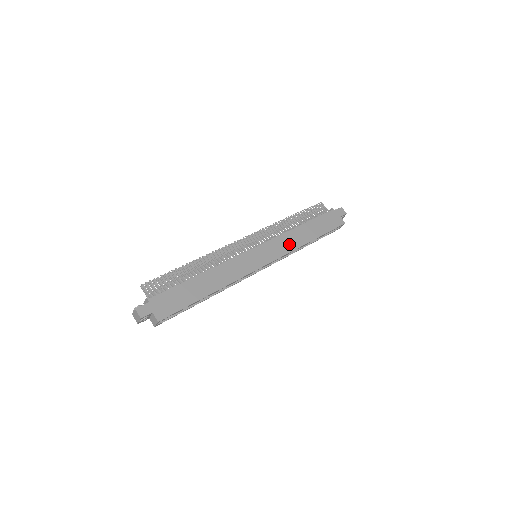
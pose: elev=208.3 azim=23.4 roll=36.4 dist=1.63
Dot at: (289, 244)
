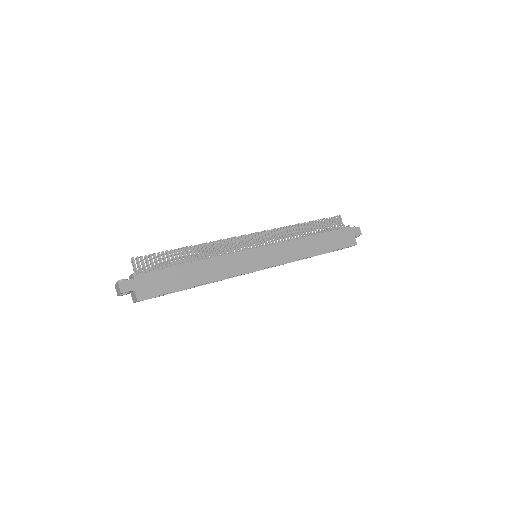
Dot at: (293, 253)
